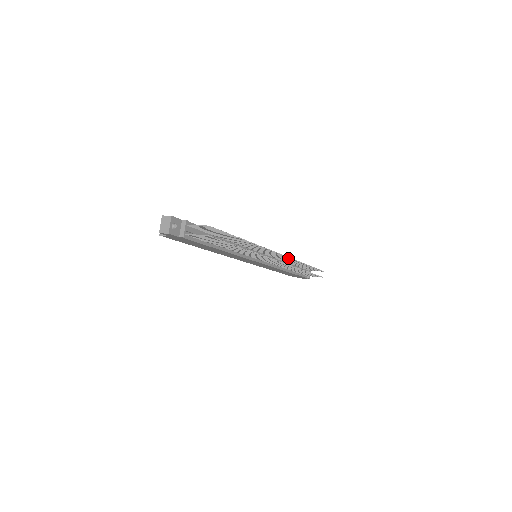
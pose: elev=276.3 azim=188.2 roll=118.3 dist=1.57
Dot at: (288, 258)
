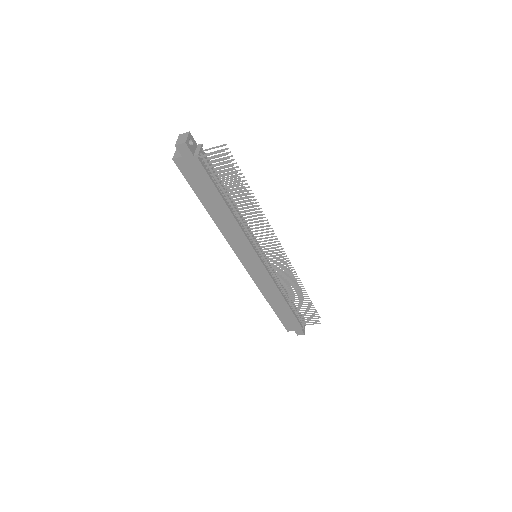
Dot at: (289, 265)
